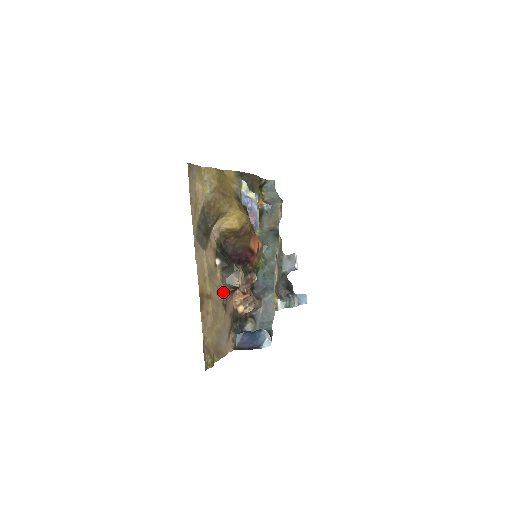
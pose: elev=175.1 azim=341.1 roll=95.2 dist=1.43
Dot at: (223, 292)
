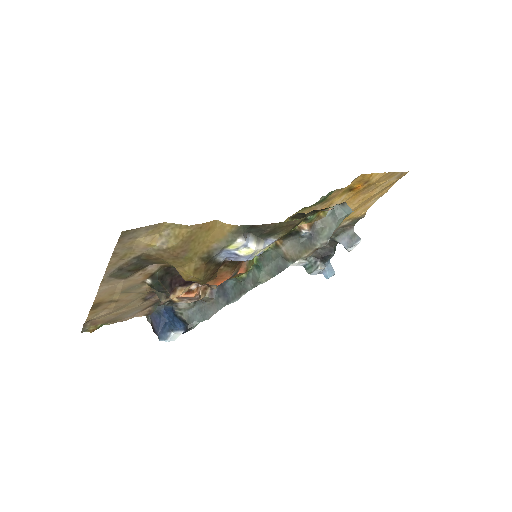
Dot at: (150, 292)
